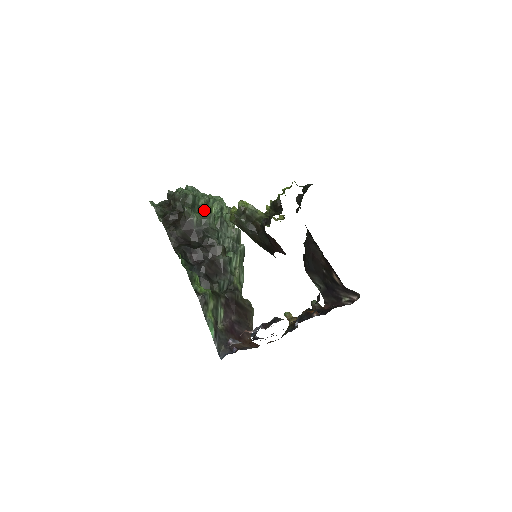
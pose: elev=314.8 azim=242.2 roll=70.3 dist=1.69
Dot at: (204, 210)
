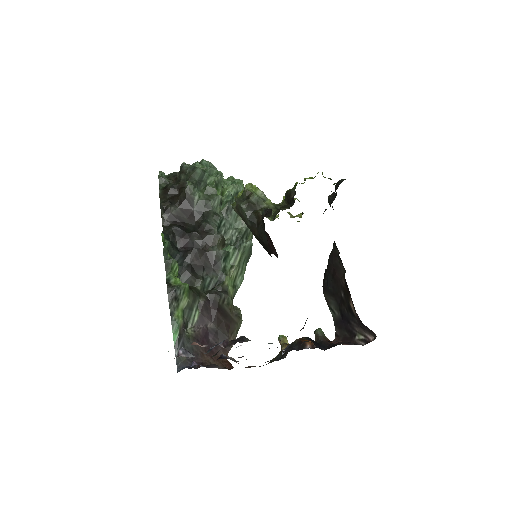
Dot at: (210, 189)
